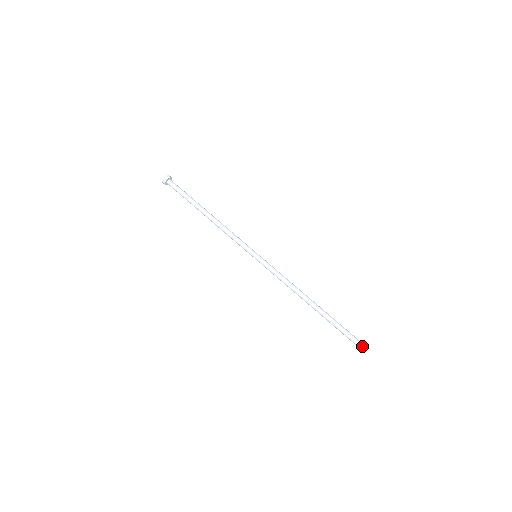
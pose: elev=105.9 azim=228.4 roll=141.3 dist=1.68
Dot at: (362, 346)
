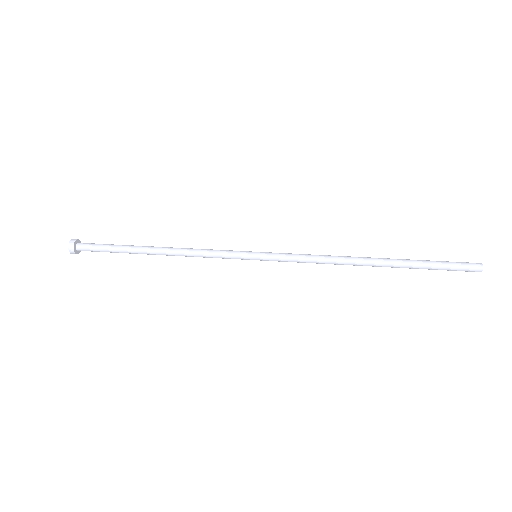
Dot at: (477, 264)
